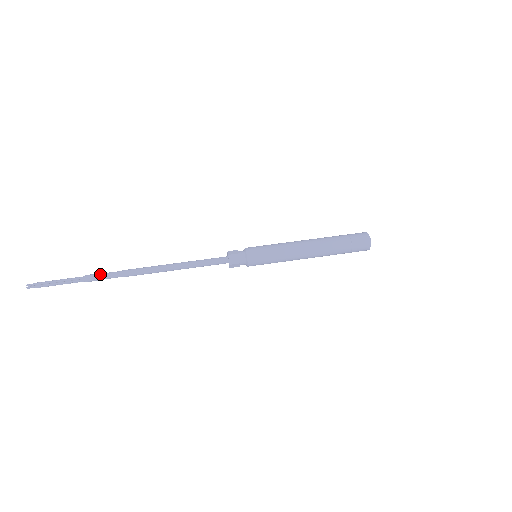
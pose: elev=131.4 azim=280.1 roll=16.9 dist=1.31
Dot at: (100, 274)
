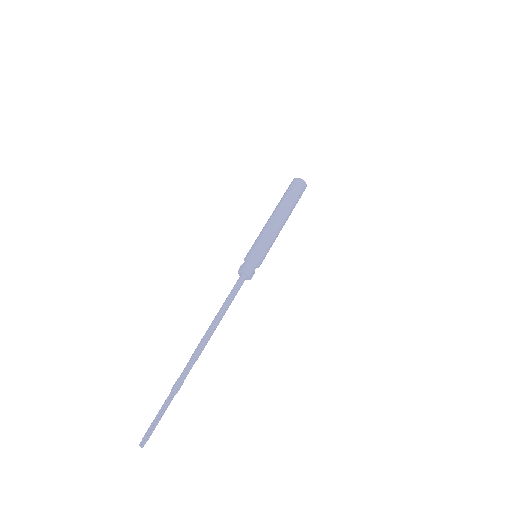
Dot at: (180, 376)
